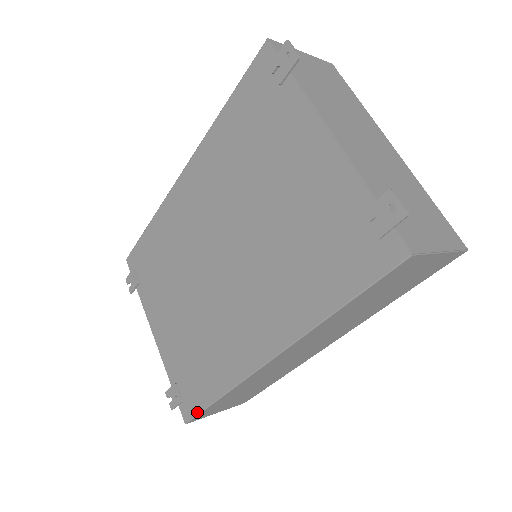
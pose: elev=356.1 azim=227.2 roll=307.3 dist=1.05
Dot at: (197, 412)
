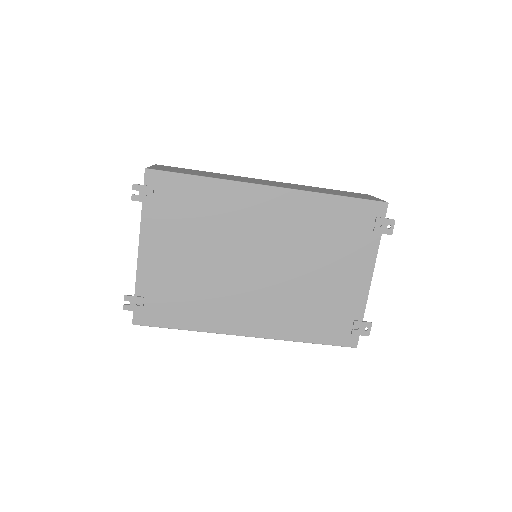
Dot at: (155, 325)
